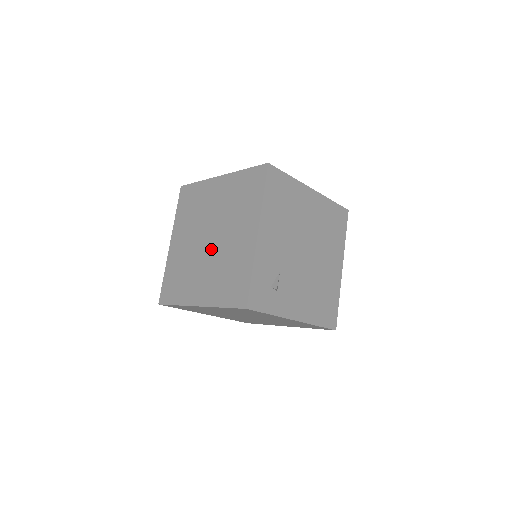
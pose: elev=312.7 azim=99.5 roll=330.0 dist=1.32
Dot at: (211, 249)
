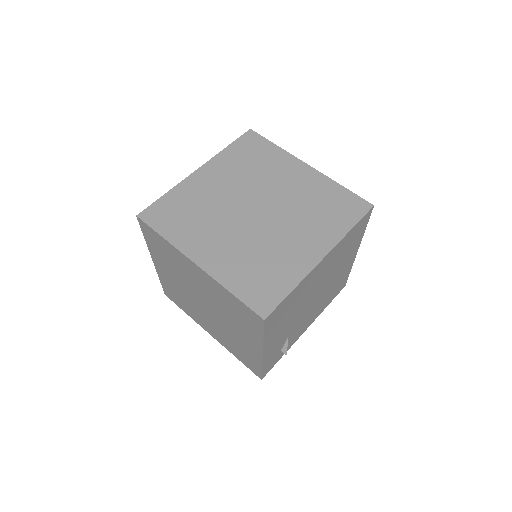
Dot at: (210, 315)
